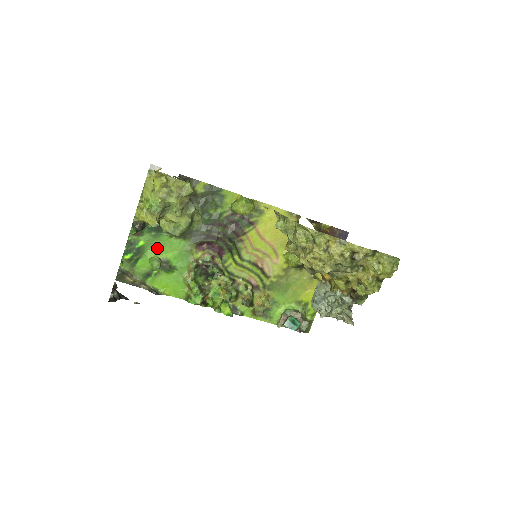
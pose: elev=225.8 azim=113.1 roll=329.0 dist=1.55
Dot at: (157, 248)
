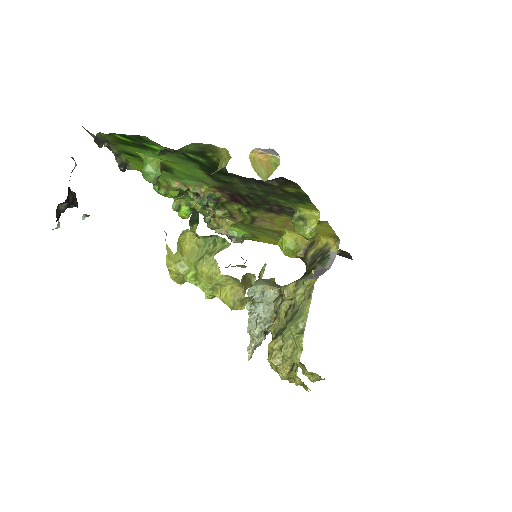
Dot at: (171, 159)
